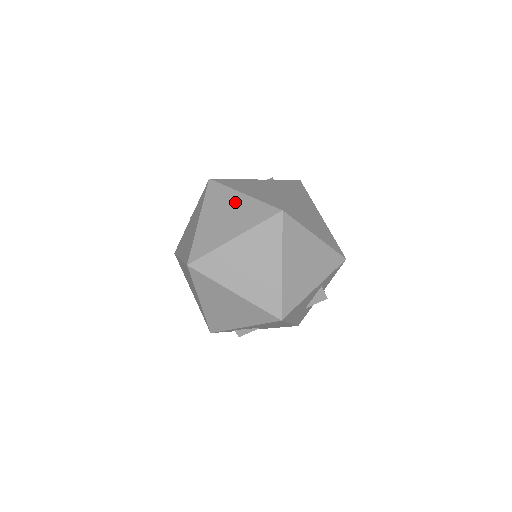
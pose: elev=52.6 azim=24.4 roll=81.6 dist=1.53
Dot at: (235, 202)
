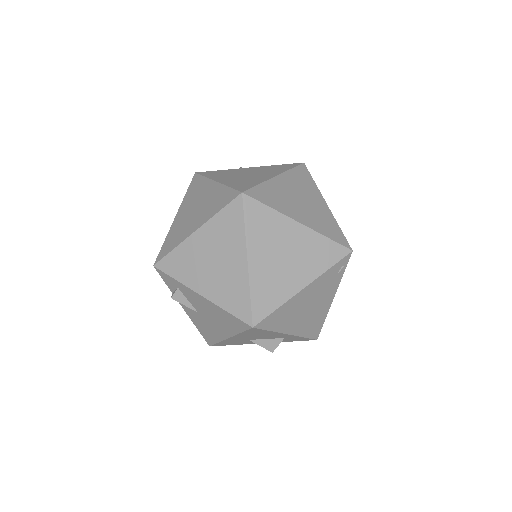
Dot at: (316, 201)
